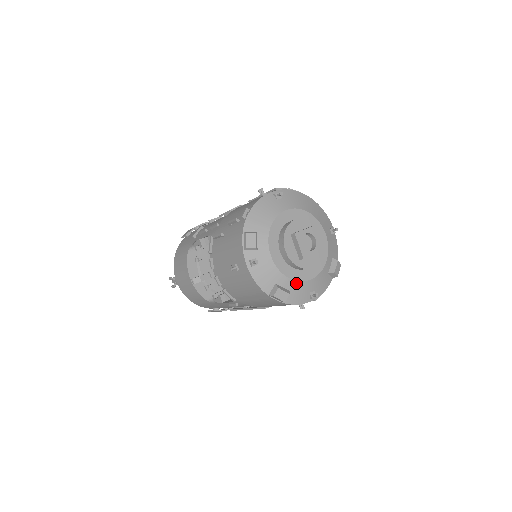
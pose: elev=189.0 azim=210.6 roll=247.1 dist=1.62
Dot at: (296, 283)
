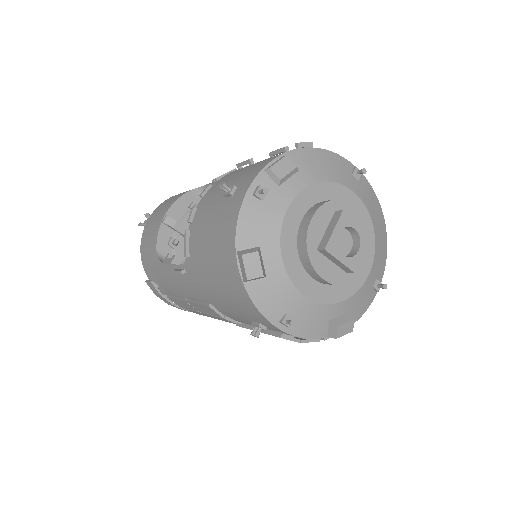
Dot at: (284, 276)
